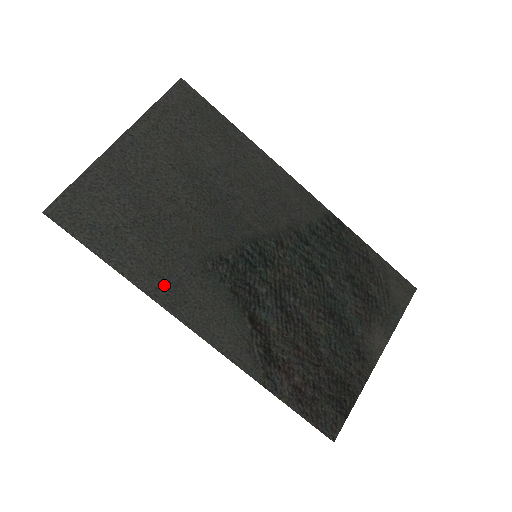
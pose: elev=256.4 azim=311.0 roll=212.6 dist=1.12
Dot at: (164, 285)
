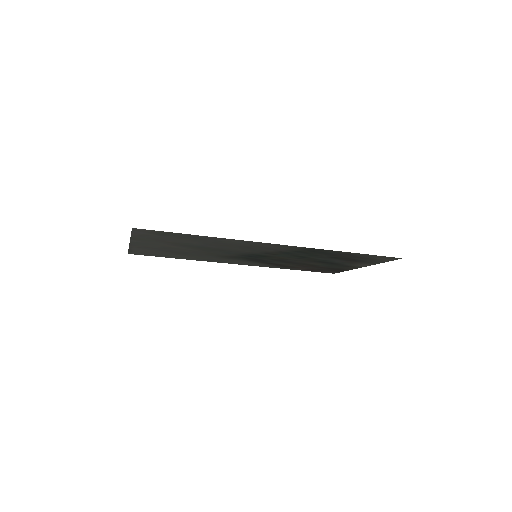
Dot at: (208, 260)
